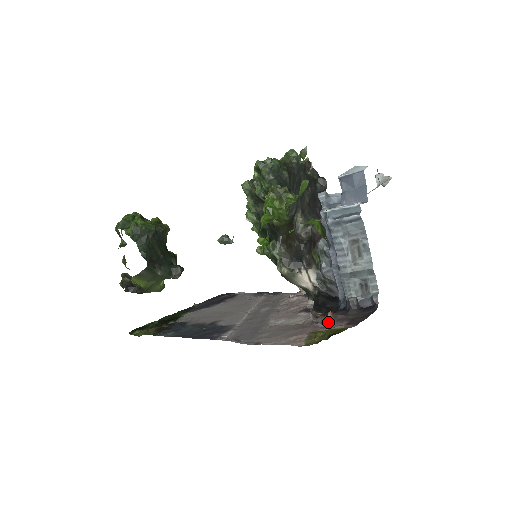
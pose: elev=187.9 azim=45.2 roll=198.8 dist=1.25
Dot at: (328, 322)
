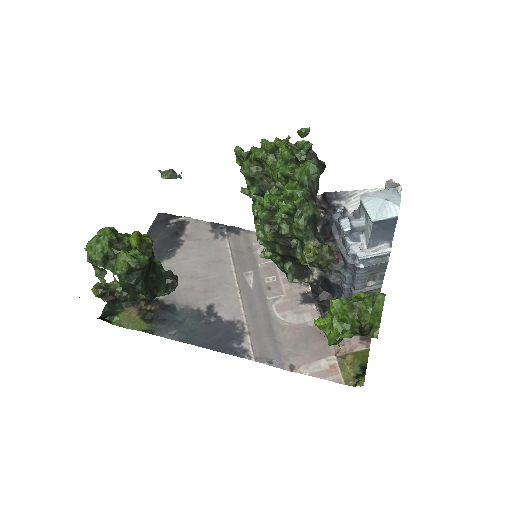
Dot at: occluded
